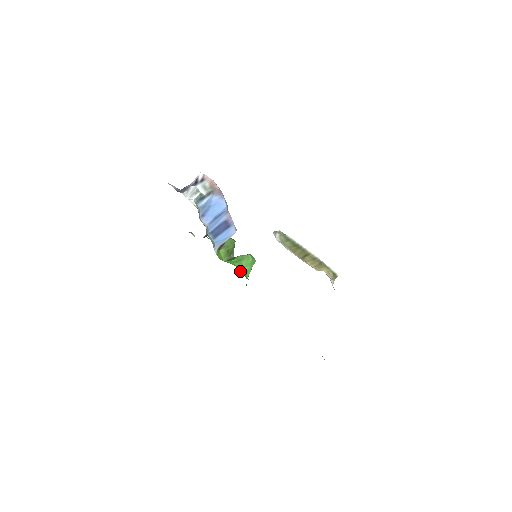
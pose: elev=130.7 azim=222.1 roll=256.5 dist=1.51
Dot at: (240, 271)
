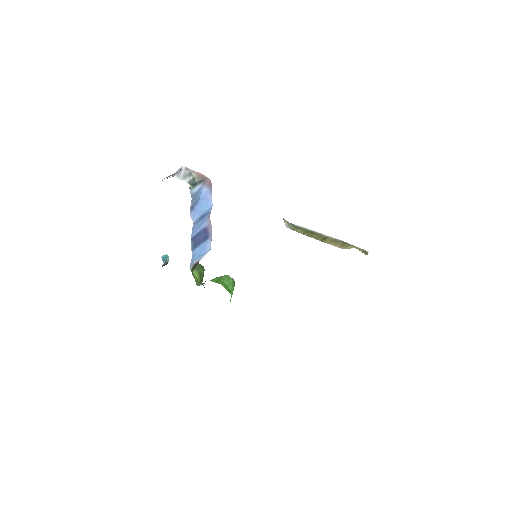
Dot at: occluded
